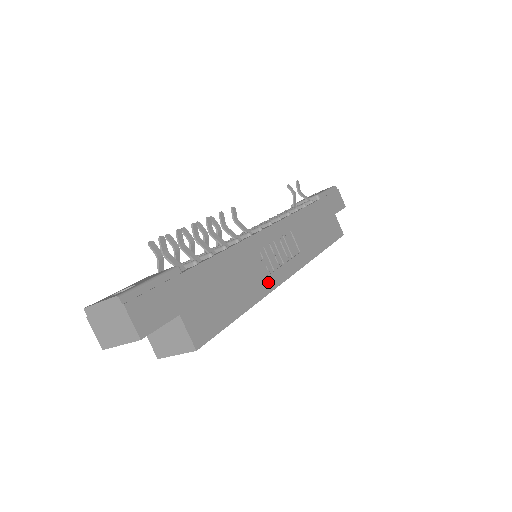
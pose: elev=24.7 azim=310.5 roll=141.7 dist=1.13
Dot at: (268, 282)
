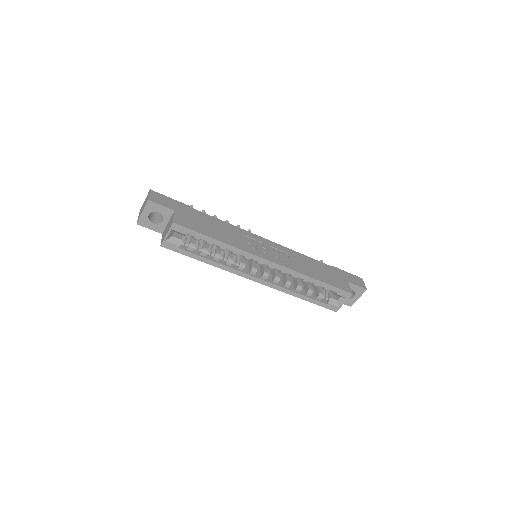
Dot at: (247, 248)
